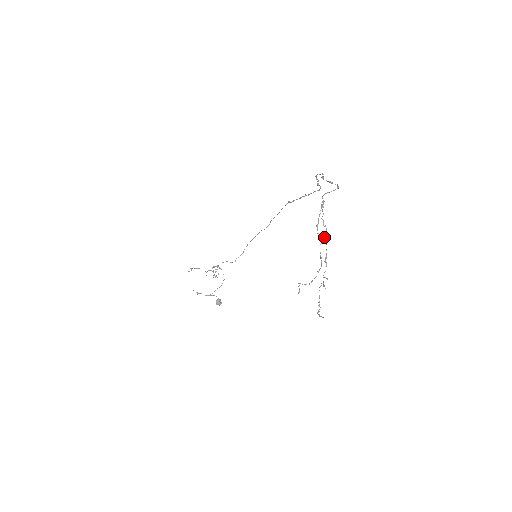
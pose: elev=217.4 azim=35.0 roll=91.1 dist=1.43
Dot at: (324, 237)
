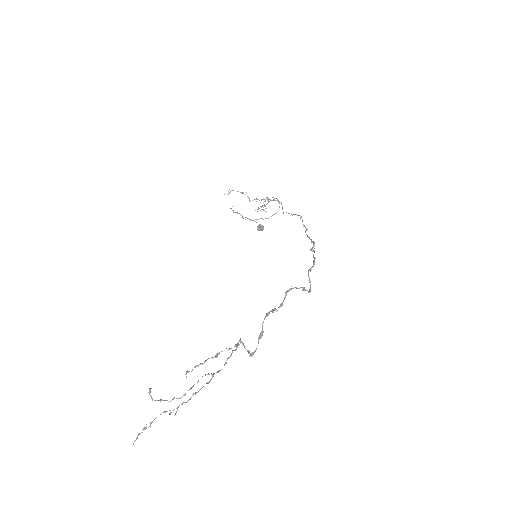
Dot at: (212, 374)
